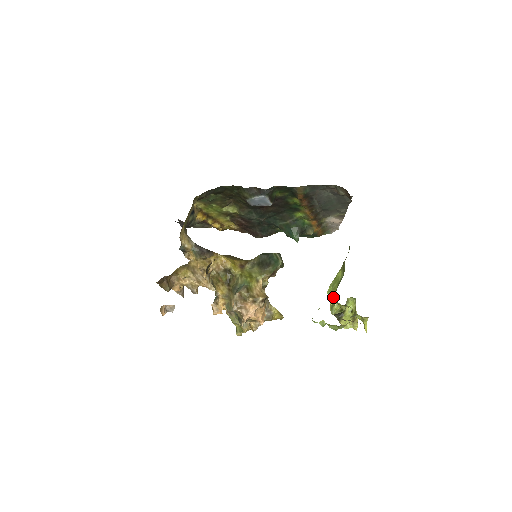
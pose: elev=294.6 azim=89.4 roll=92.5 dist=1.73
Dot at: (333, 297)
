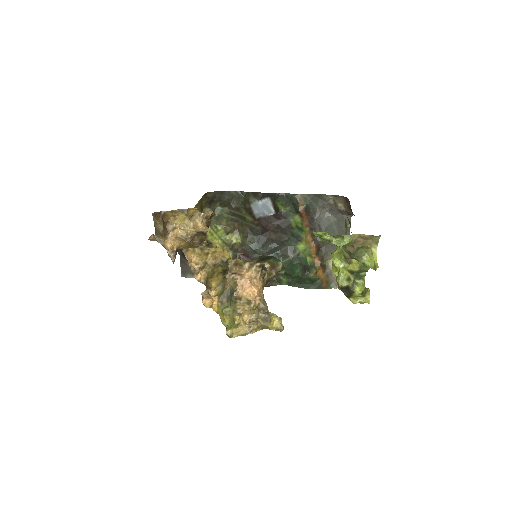
Dot at: (337, 251)
